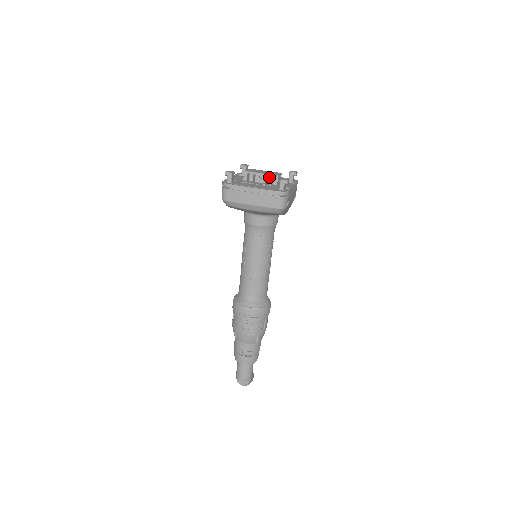
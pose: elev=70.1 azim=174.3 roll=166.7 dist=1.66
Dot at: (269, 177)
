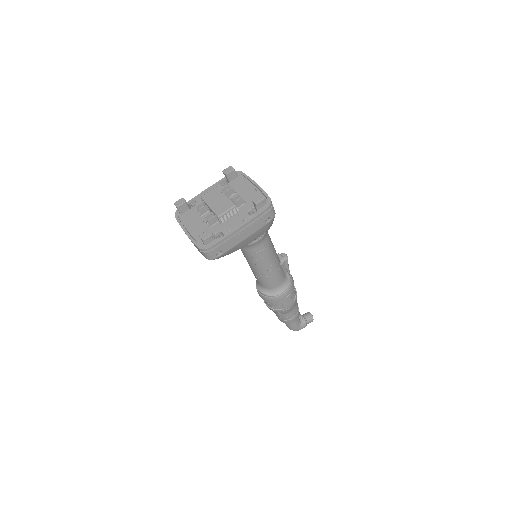
Dot at: (214, 214)
